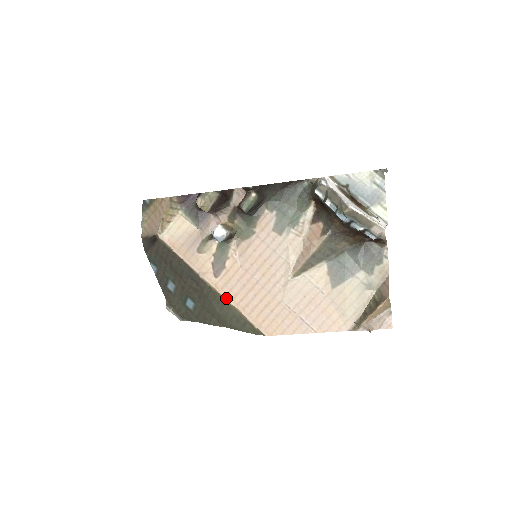
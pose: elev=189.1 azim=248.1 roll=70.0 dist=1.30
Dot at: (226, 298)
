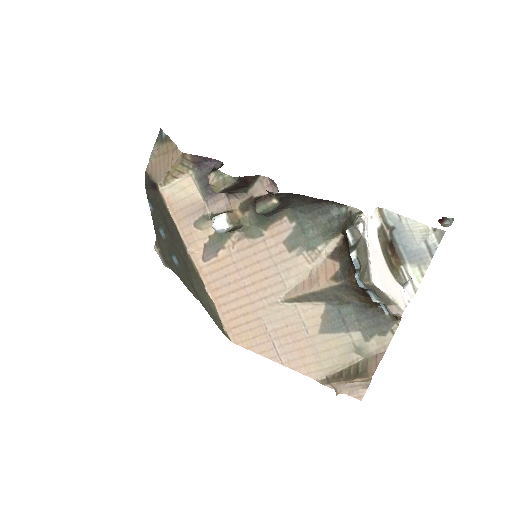
Dot at: (206, 286)
